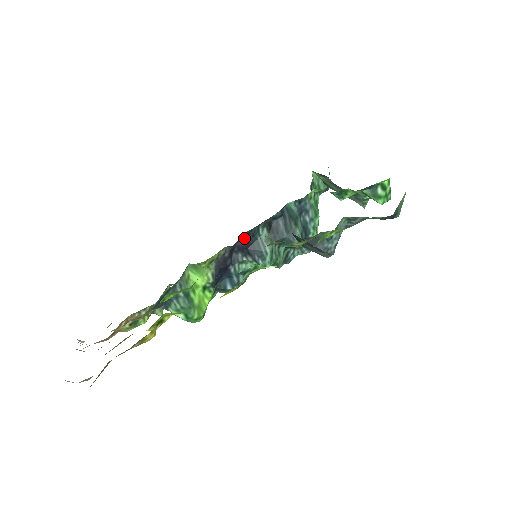
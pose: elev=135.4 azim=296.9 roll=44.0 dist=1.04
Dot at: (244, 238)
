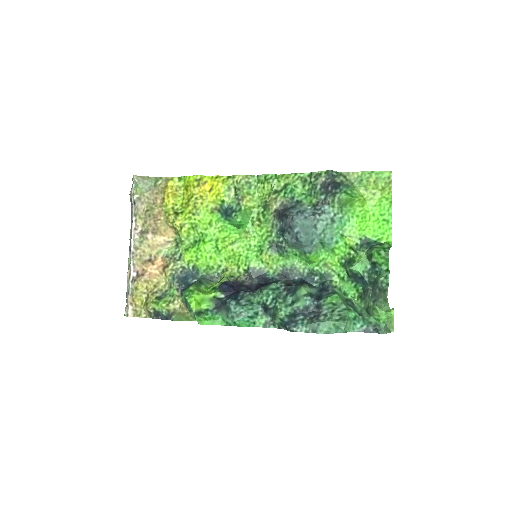
Dot at: (265, 284)
